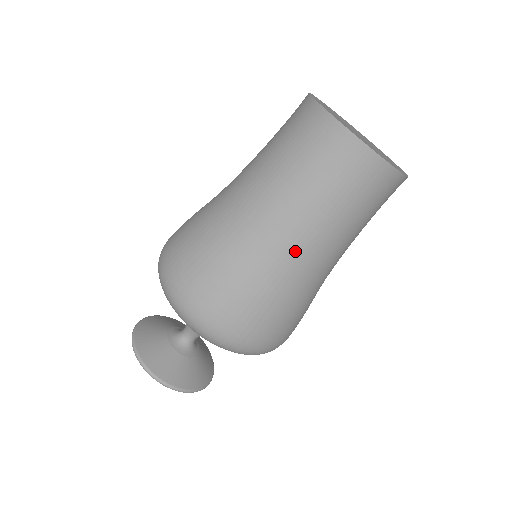
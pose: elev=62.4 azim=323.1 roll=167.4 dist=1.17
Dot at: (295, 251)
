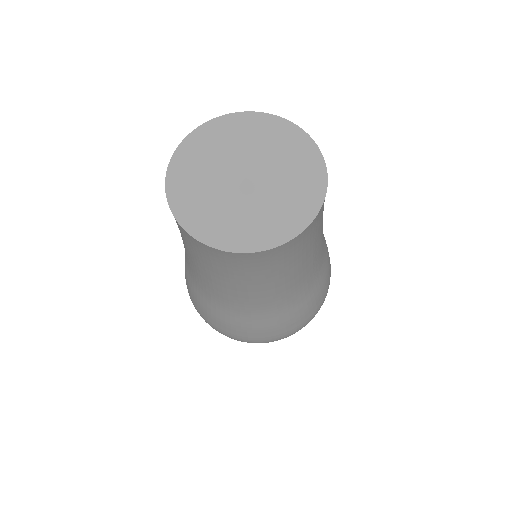
Dot at: (310, 277)
